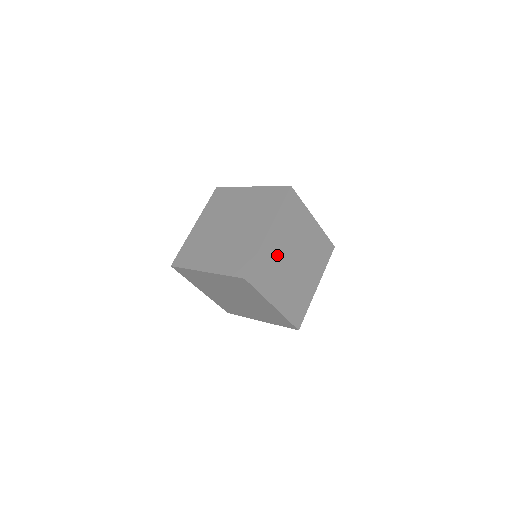
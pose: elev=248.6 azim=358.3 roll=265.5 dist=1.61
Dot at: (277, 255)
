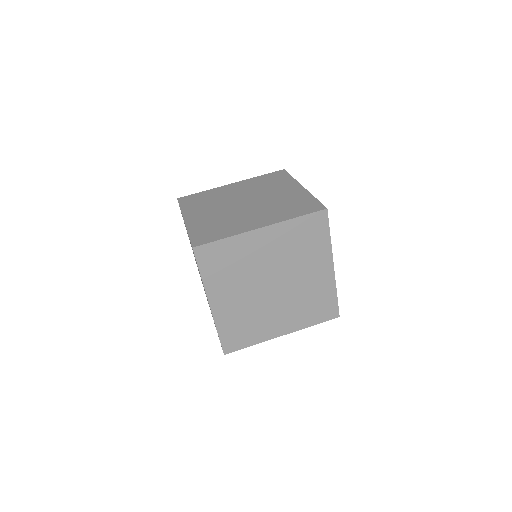
Dot at: (253, 260)
